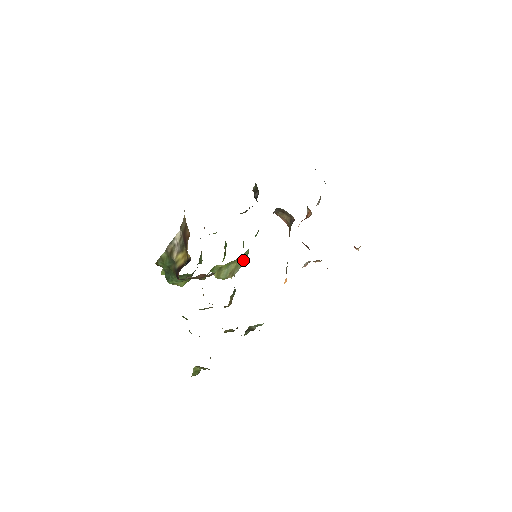
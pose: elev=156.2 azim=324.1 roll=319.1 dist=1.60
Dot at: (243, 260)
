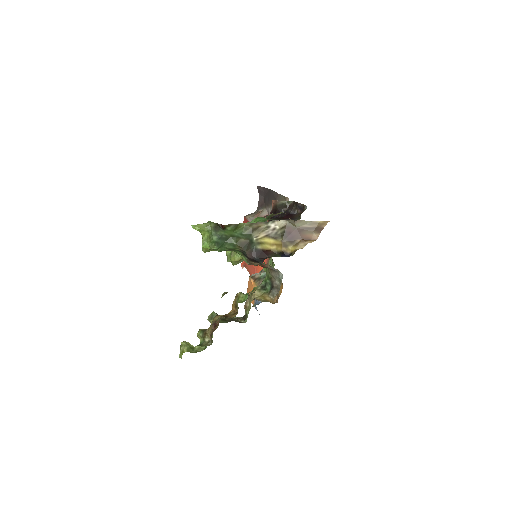
Dot at: occluded
